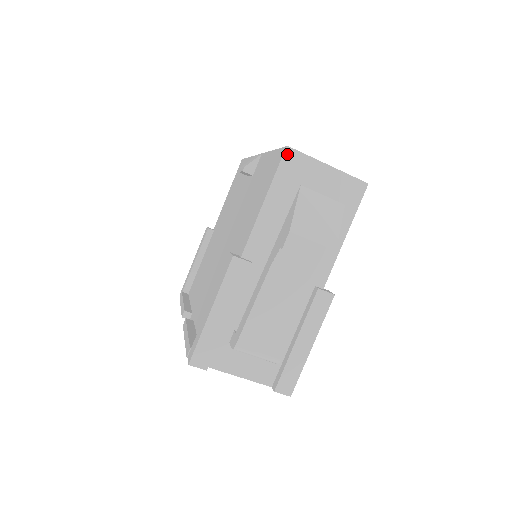
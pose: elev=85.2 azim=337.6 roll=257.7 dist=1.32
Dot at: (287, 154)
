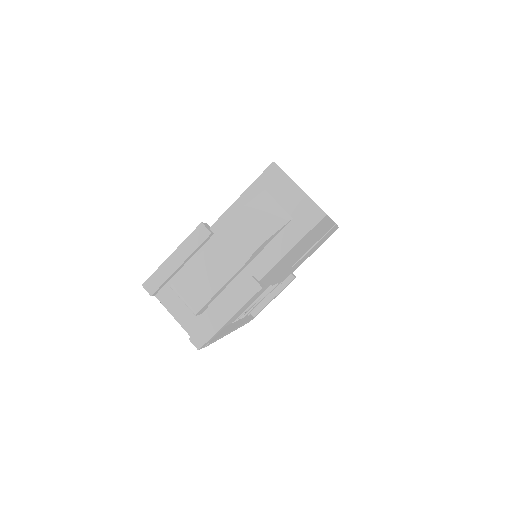
Dot at: (271, 167)
